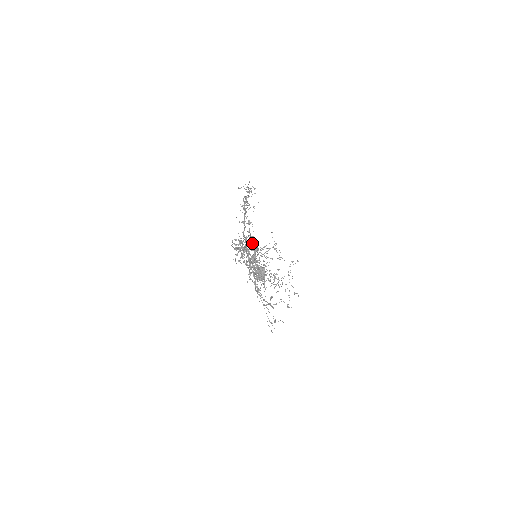
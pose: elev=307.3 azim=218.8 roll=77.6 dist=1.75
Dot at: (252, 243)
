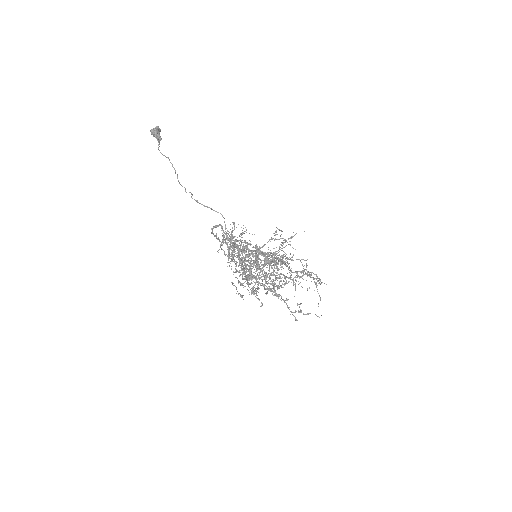
Dot at: (264, 262)
